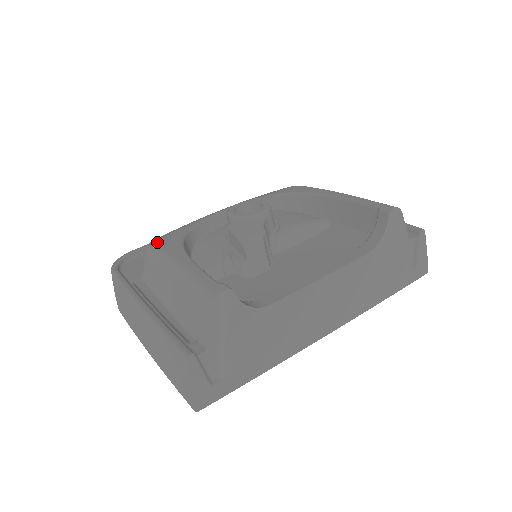
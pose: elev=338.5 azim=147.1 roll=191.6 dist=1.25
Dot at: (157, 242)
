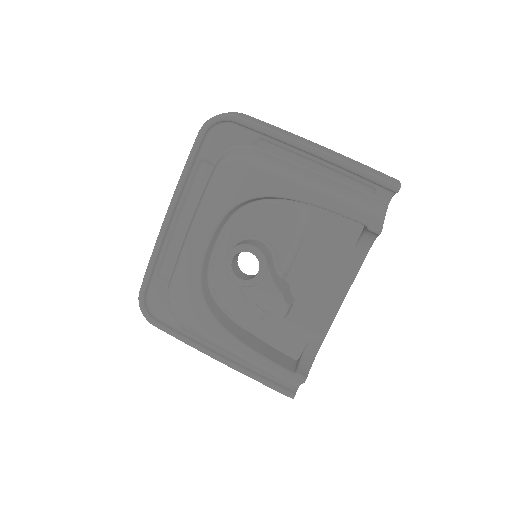
Dot at: (188, 319)
